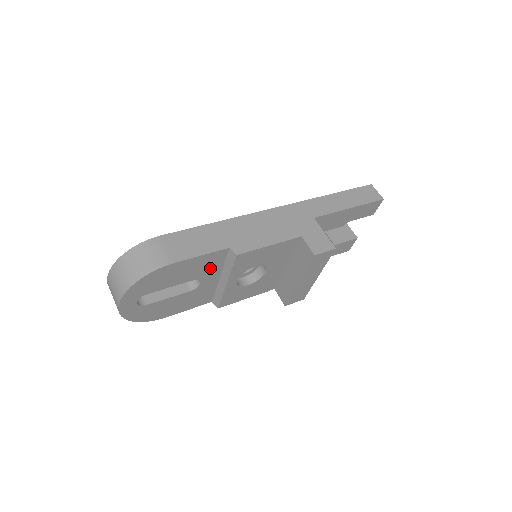
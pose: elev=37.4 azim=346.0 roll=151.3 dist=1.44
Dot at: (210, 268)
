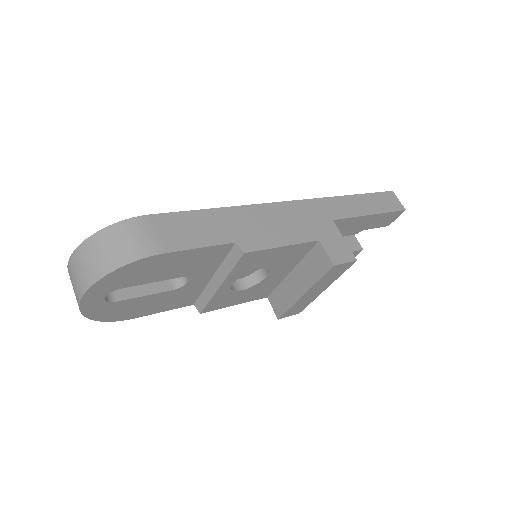
Dot at: (205, 265)
